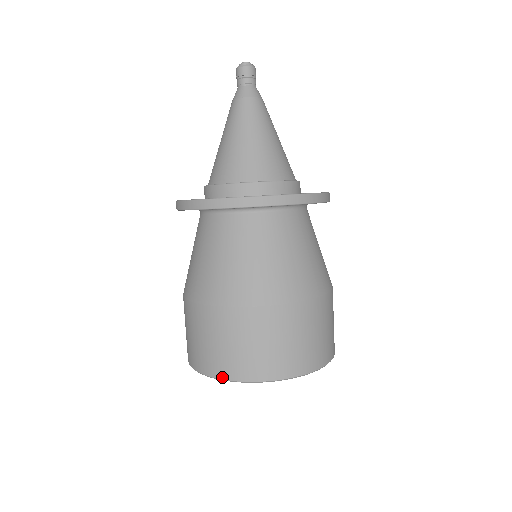
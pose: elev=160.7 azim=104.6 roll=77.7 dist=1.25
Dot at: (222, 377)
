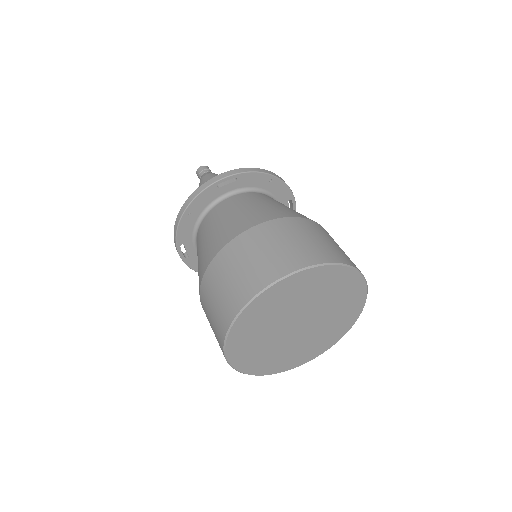
Dot at: (293, 269)
